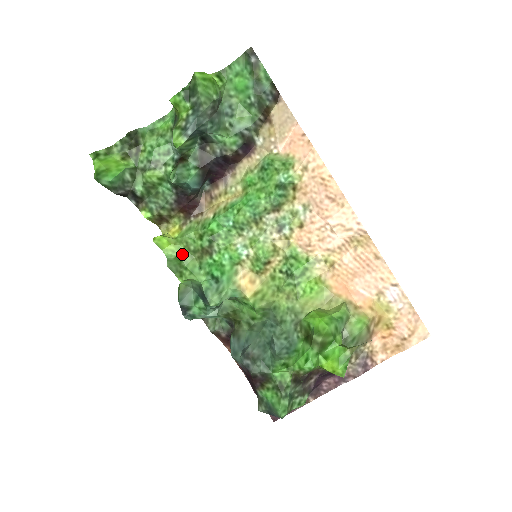
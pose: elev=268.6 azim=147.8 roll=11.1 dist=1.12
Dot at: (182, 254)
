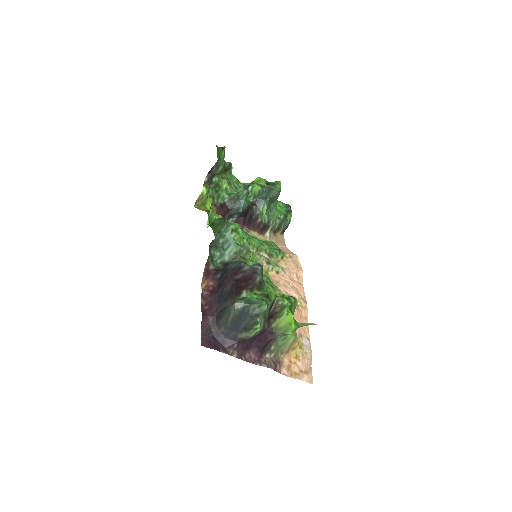
Dot at: (212, 219)
